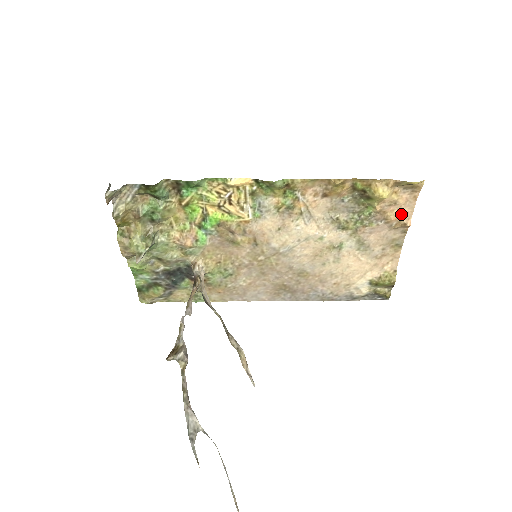
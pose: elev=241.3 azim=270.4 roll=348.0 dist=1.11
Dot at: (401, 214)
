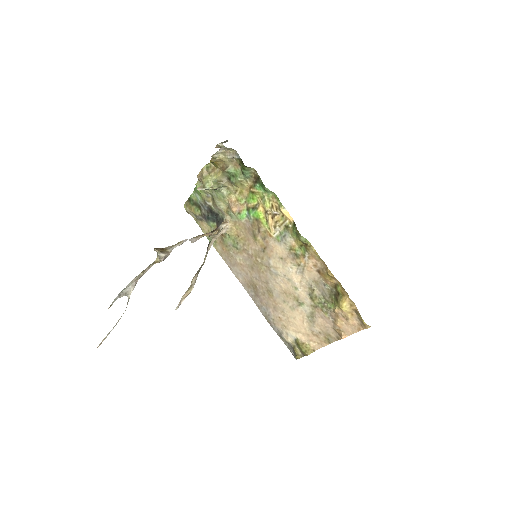
Dot at: (345, 328)
